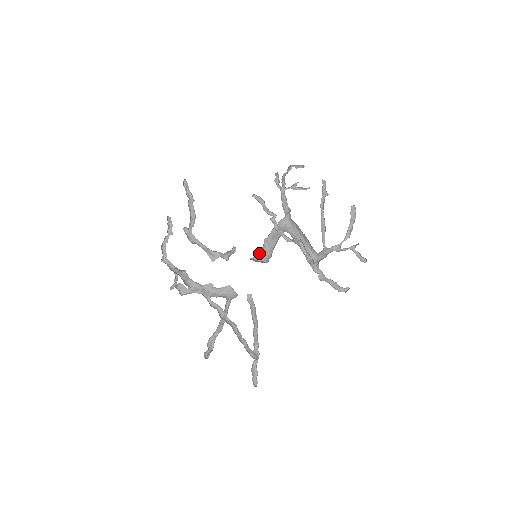
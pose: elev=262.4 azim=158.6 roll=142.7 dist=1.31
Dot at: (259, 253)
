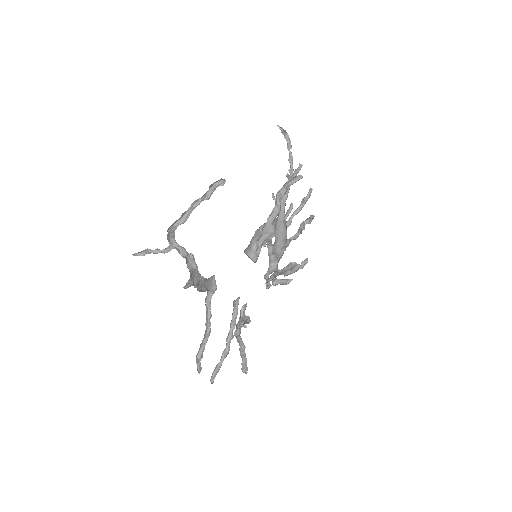
Dot at: occluded
